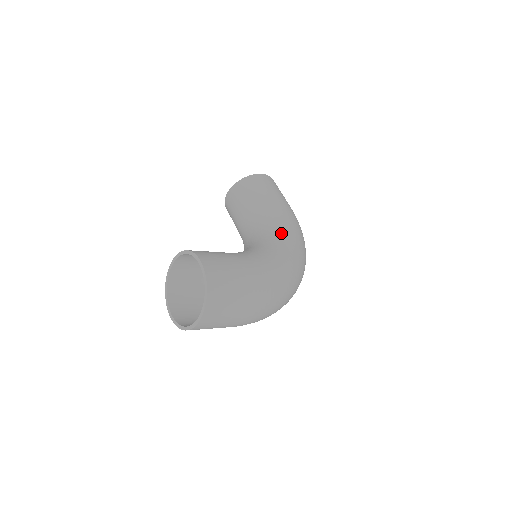
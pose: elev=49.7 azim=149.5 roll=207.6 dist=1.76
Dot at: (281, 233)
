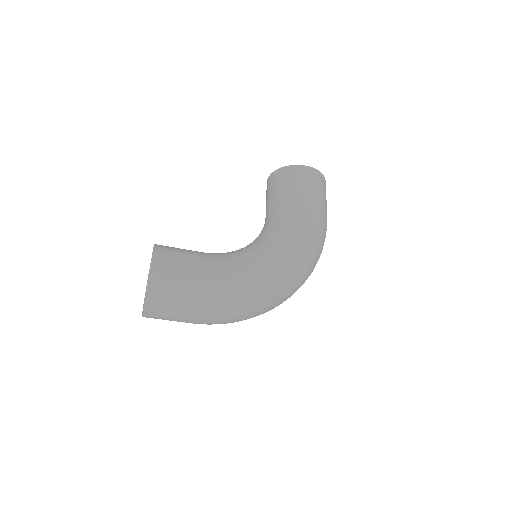
Dot at: (280, 240)
